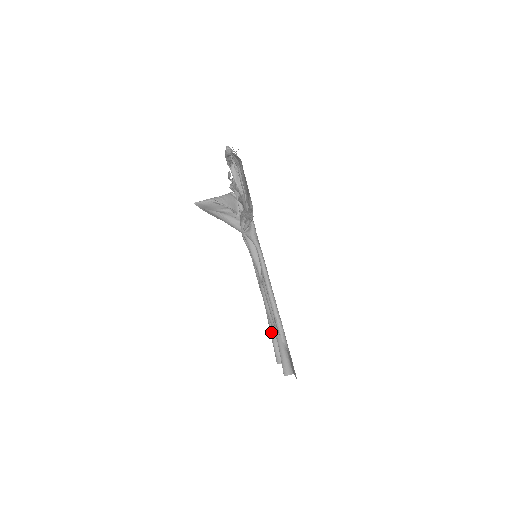
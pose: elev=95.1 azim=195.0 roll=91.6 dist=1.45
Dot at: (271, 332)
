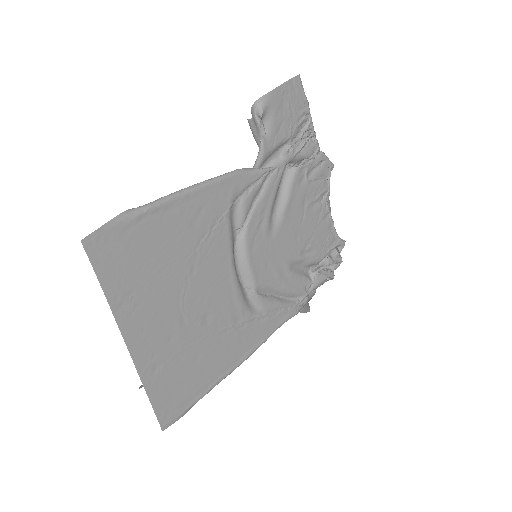
Dot at: occluded
